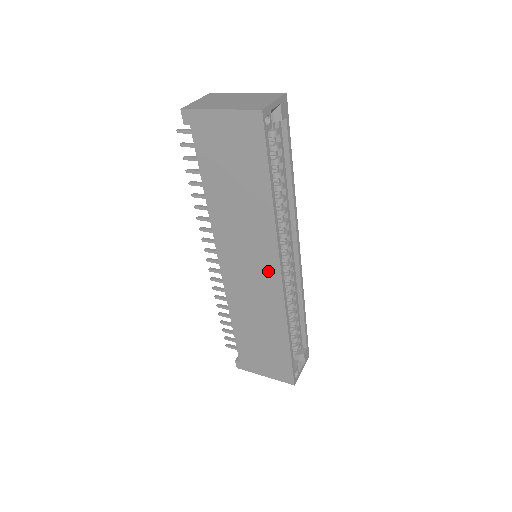
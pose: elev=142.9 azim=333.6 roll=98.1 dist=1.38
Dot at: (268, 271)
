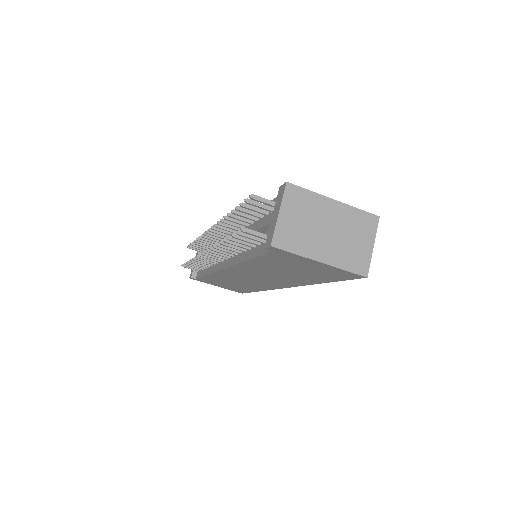
Dot at: (274, 284)
